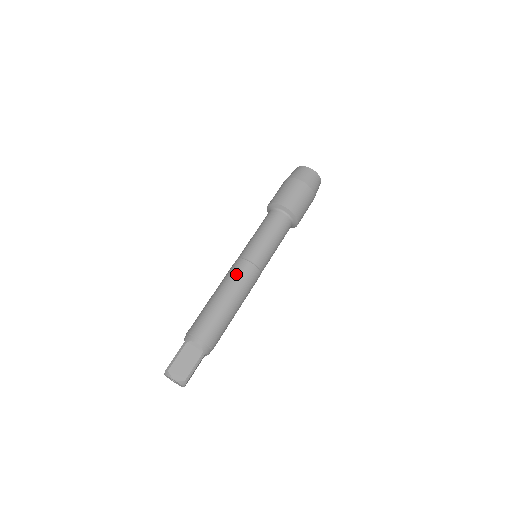
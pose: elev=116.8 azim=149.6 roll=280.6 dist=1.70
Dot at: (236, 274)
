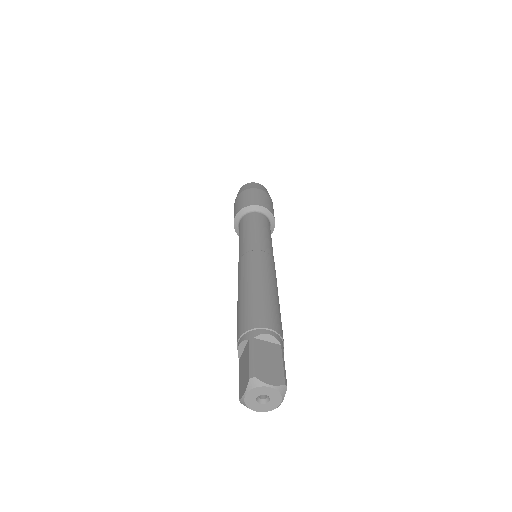
Dot at: (256, 263)
